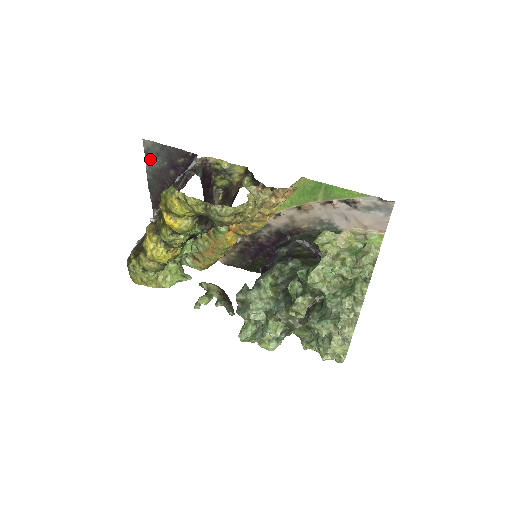
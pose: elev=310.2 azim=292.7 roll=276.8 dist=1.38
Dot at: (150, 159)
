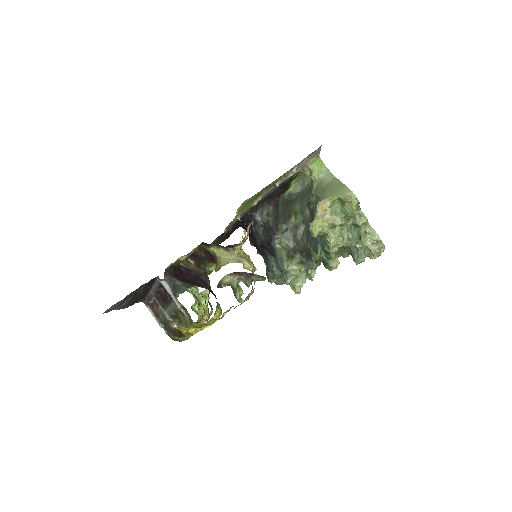
Dot at: (117, 308)
